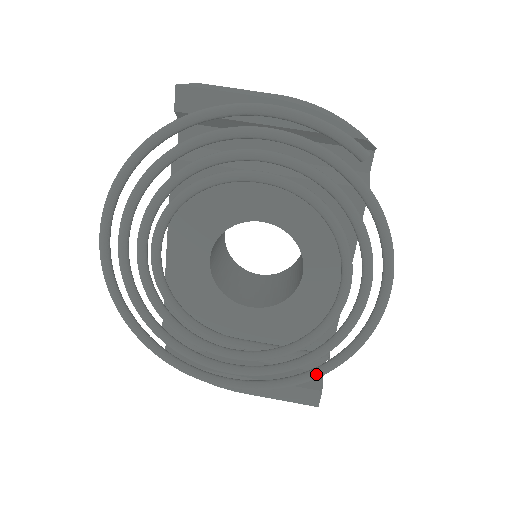
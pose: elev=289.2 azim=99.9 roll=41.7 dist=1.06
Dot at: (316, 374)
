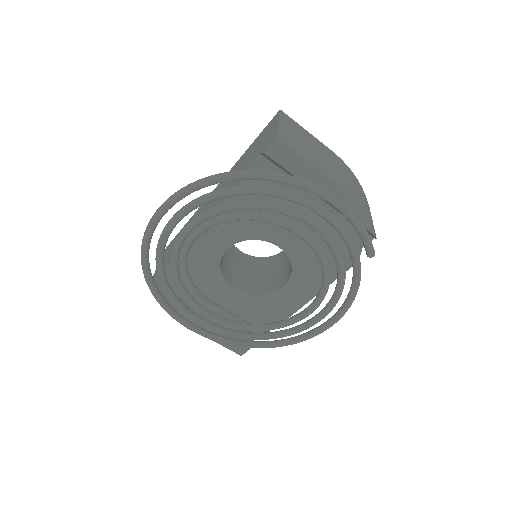
Dot at: (258, 347)
